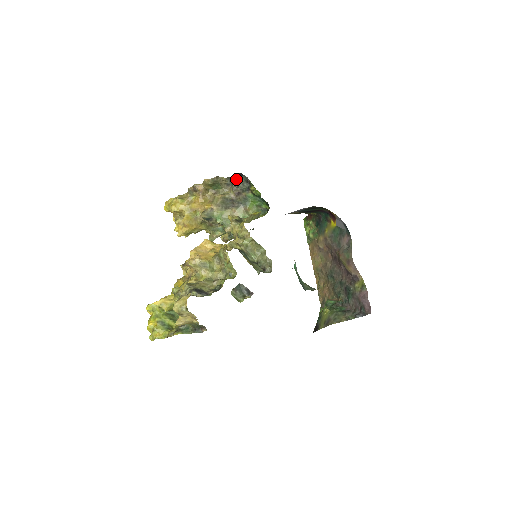
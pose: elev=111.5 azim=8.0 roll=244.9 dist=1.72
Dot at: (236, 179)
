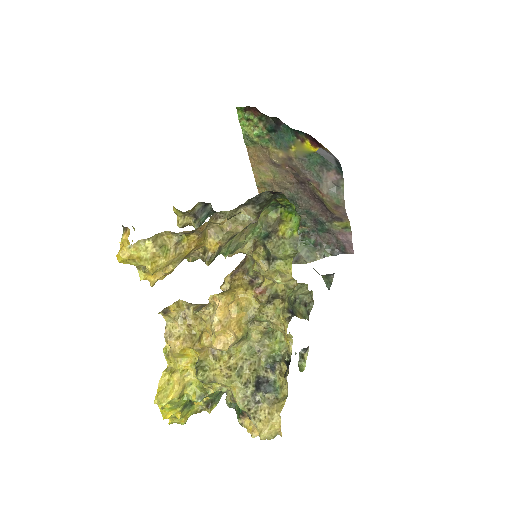
Dot at: (261, 196)
